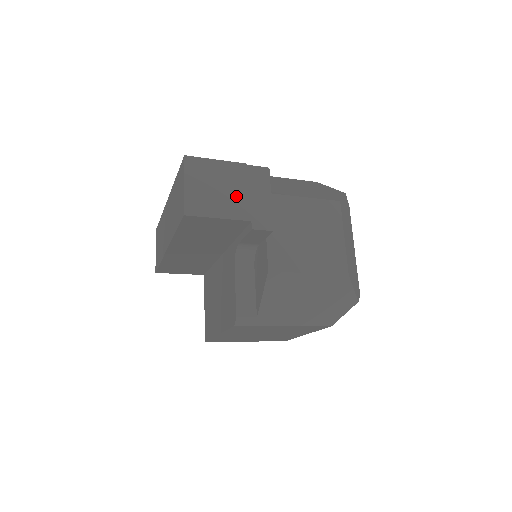
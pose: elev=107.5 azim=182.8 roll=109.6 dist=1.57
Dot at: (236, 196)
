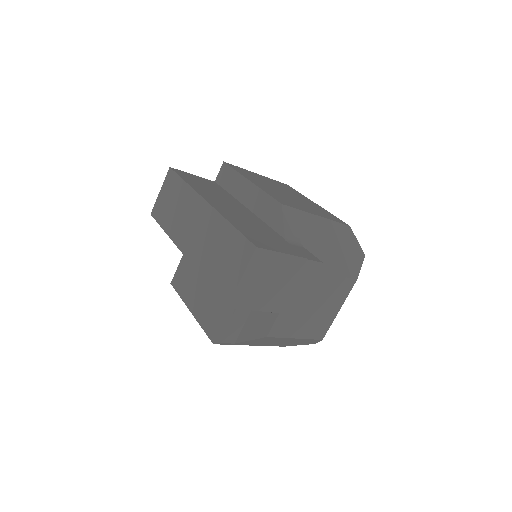
Dot at: (280, 290)
